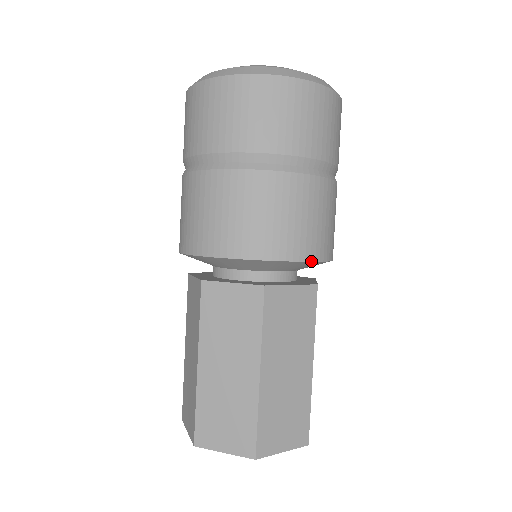
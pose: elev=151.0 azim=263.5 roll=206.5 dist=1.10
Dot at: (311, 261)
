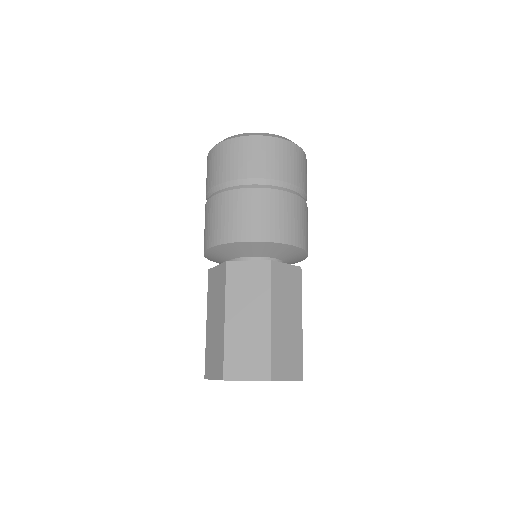
Dot at: (298, 247)
